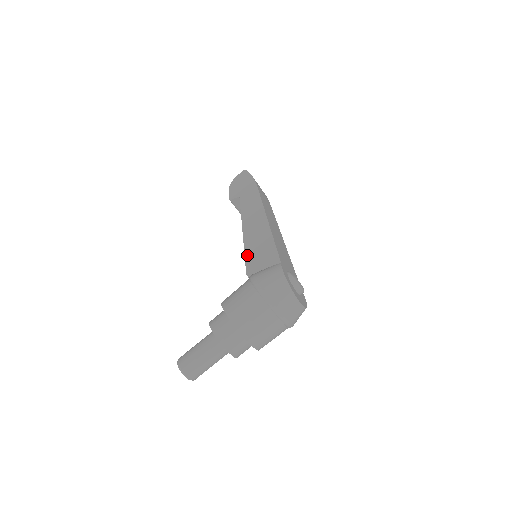
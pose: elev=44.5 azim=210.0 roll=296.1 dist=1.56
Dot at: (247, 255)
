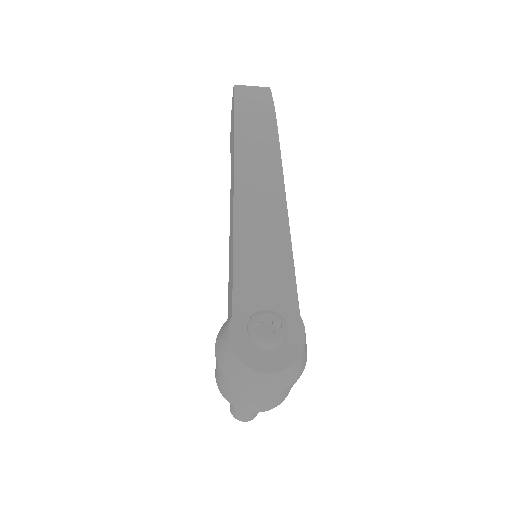
Dot at: occluded
